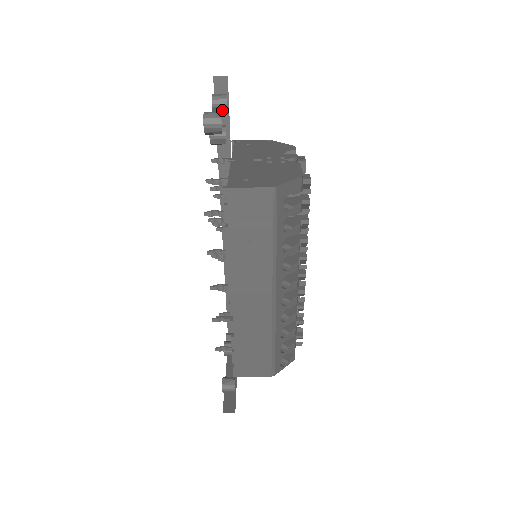
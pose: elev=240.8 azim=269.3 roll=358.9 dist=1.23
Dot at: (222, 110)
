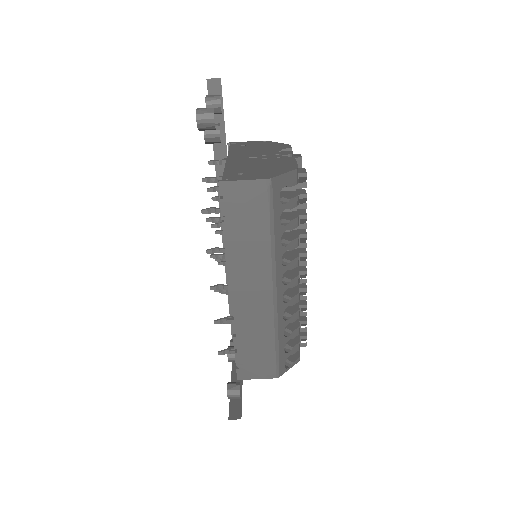
Dot at: (216, 111)
